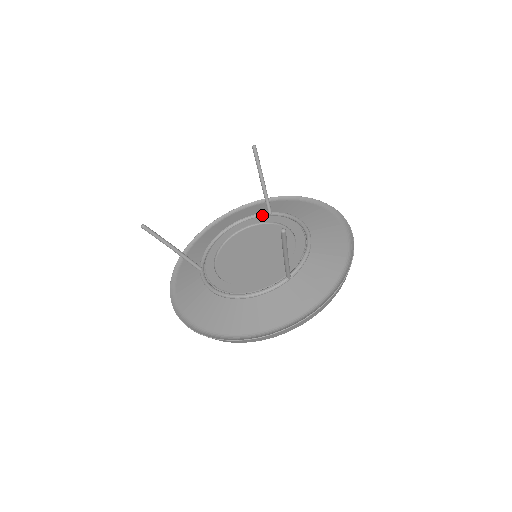
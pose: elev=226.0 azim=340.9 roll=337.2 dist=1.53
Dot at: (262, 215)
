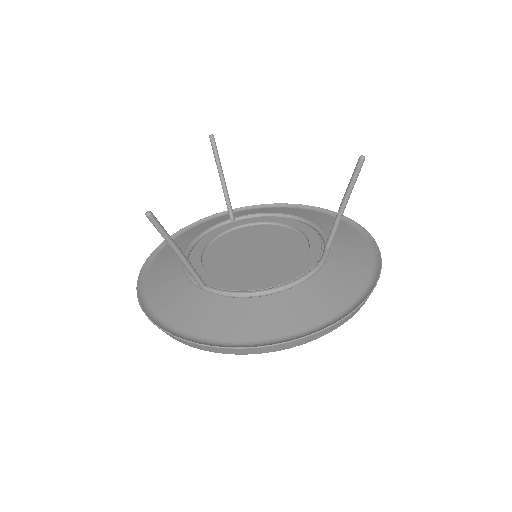
Dot at: (223, 224)
